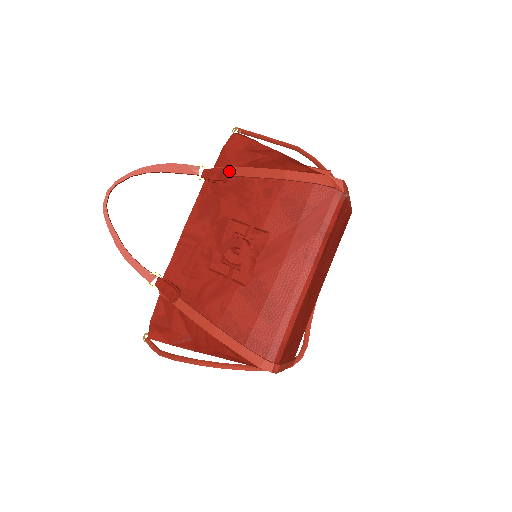
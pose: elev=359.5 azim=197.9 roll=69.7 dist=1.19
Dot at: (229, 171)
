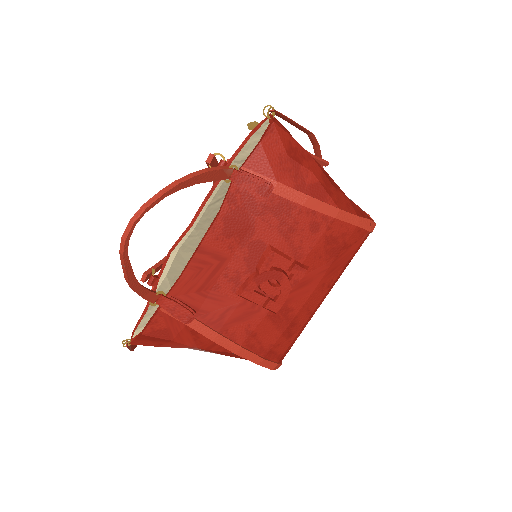
Dot at: (273, 187)
